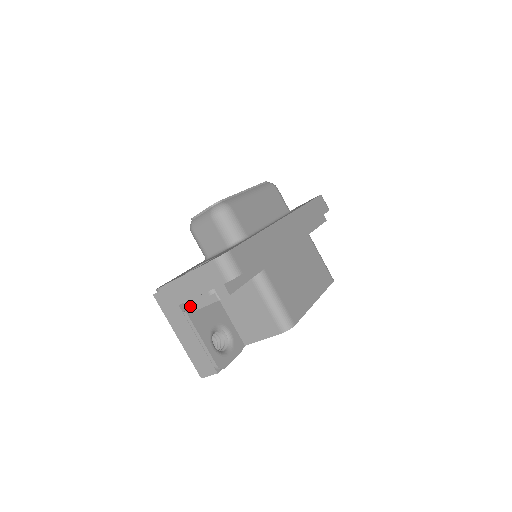
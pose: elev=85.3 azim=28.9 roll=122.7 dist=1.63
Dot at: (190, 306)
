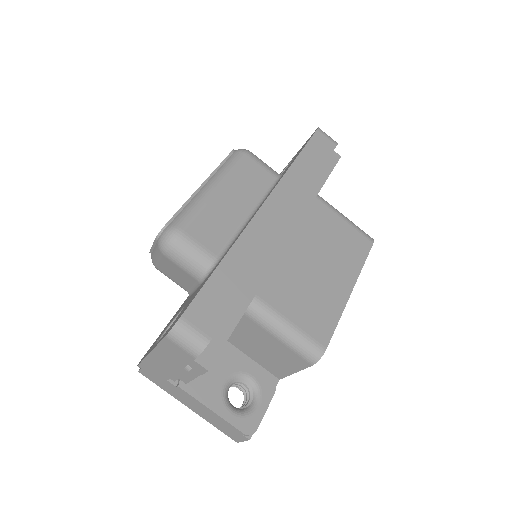
Dot at: (180, 379)
